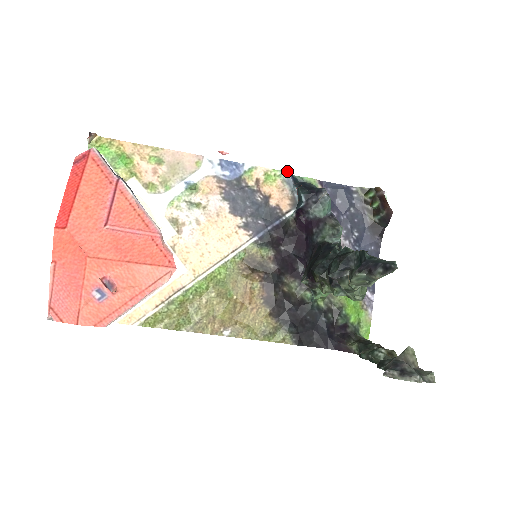
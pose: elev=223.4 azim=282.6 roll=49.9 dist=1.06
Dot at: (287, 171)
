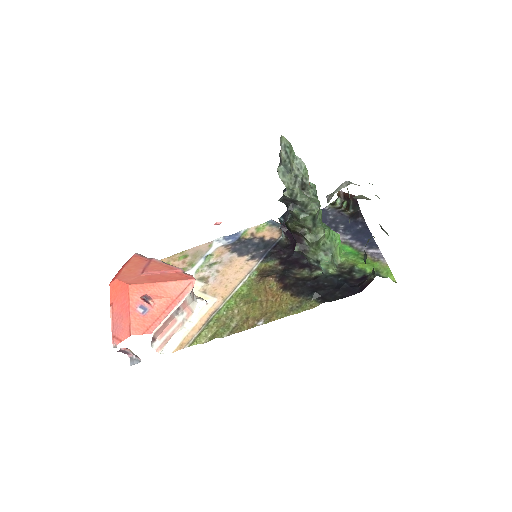
Dot at: (270, 220)
